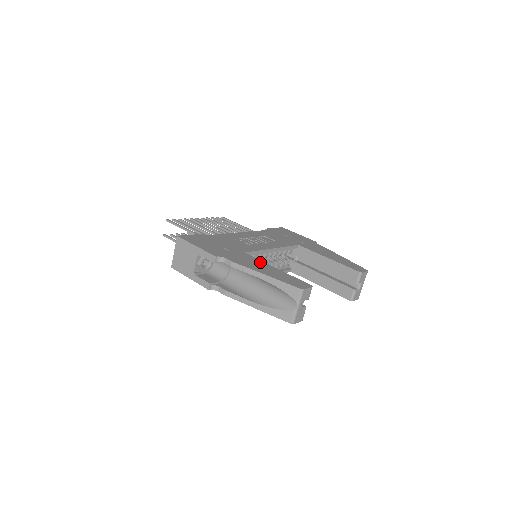
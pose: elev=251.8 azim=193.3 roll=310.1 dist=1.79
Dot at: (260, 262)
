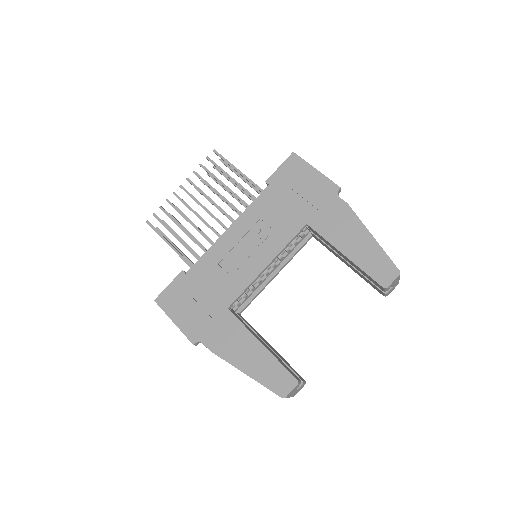
Dot at: (242, 334)
